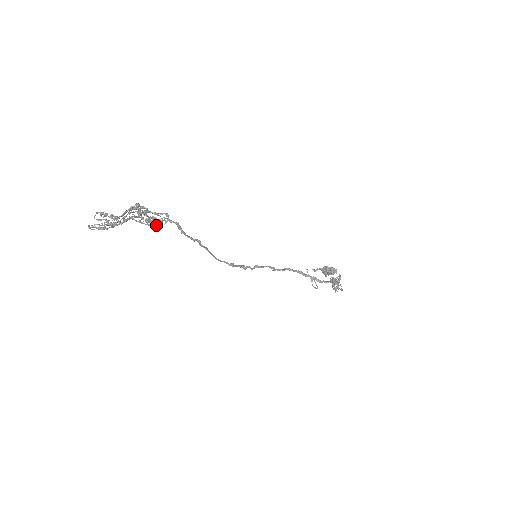
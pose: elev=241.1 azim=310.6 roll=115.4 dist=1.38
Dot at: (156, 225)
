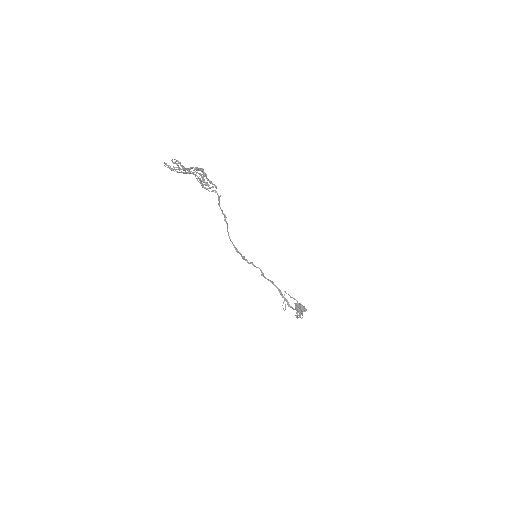
Dot at: (206, 188)
